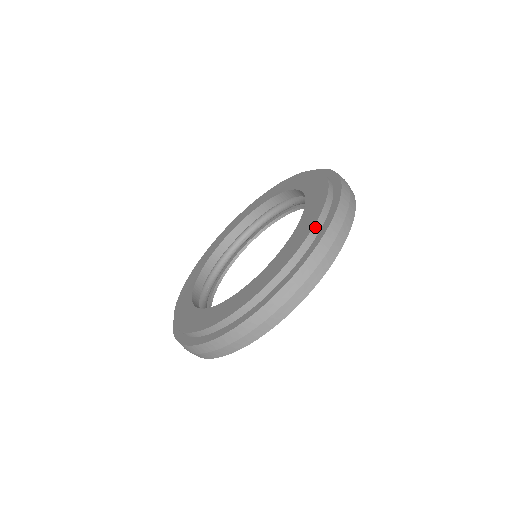
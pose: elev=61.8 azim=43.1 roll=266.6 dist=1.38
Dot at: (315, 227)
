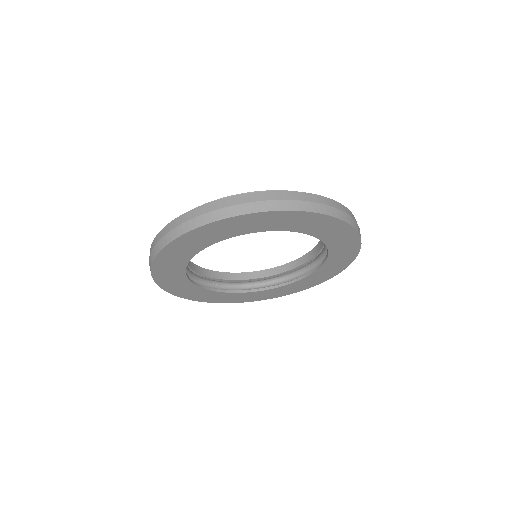
Dot at: occluded
